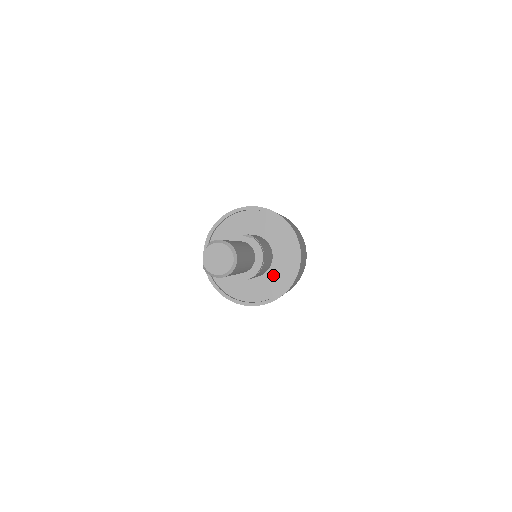
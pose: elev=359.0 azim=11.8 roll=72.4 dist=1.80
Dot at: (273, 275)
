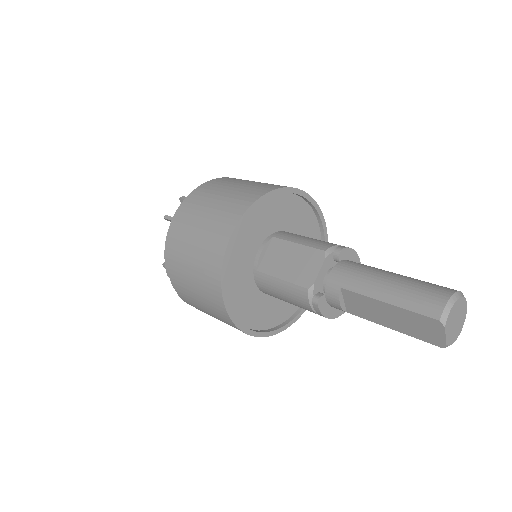
Dot at: occluded
